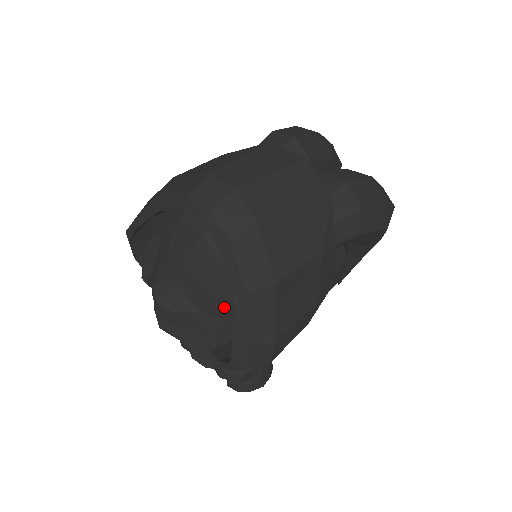
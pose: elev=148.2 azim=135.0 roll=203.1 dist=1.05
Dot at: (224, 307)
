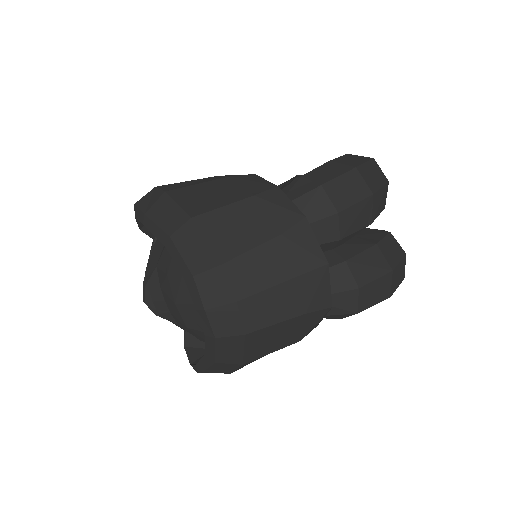
Dot at: occluded
